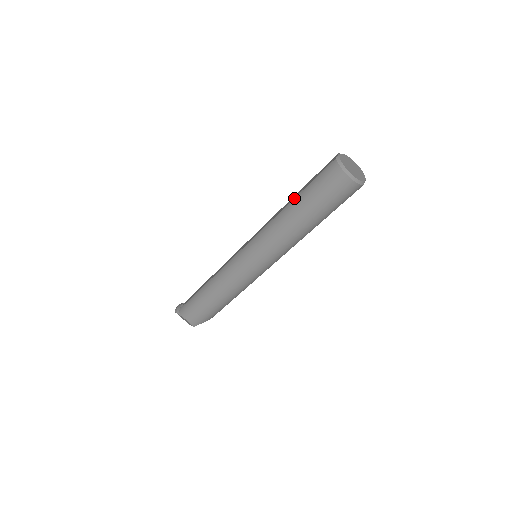
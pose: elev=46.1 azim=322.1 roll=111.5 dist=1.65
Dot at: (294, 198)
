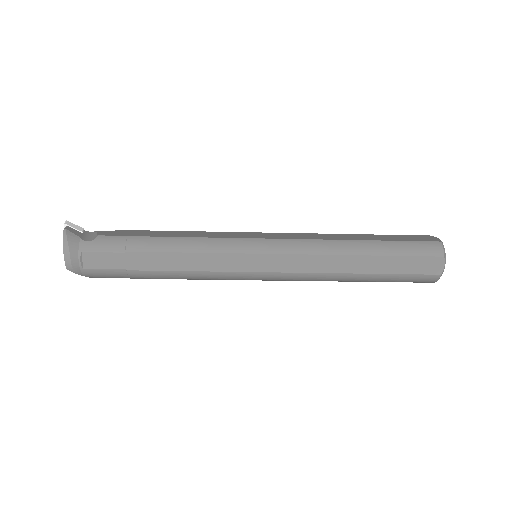
Dot at: (368, 274)
